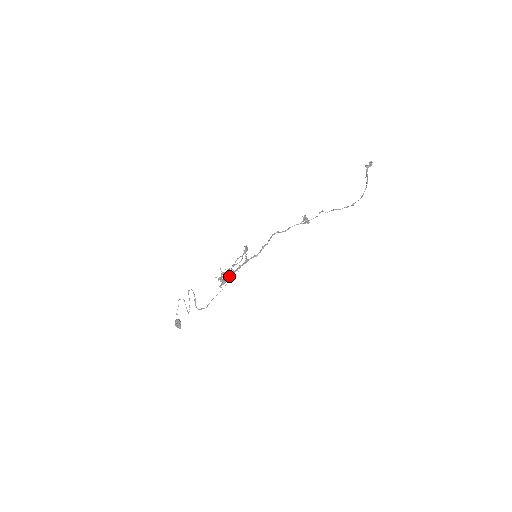
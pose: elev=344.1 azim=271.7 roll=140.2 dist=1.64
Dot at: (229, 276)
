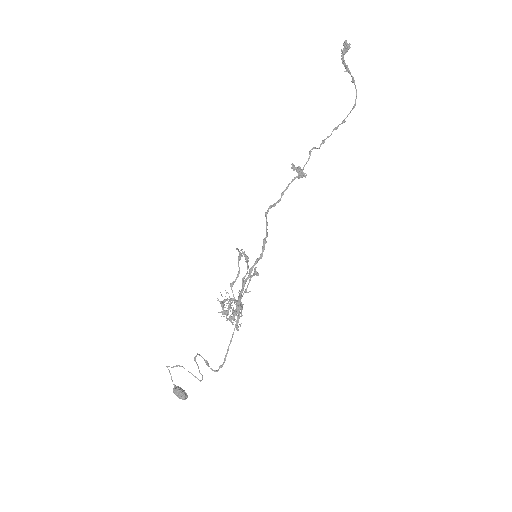
Dot at: (242, 308)
